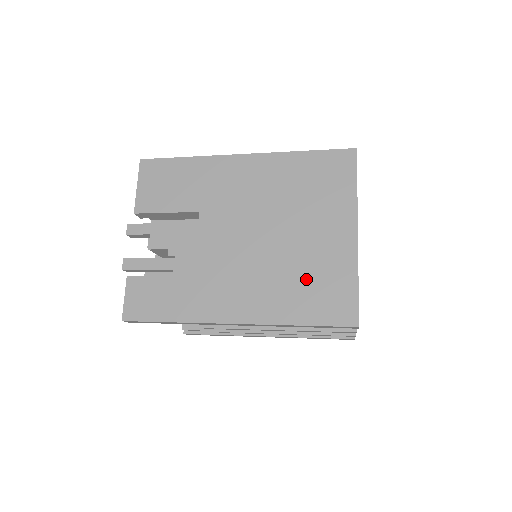
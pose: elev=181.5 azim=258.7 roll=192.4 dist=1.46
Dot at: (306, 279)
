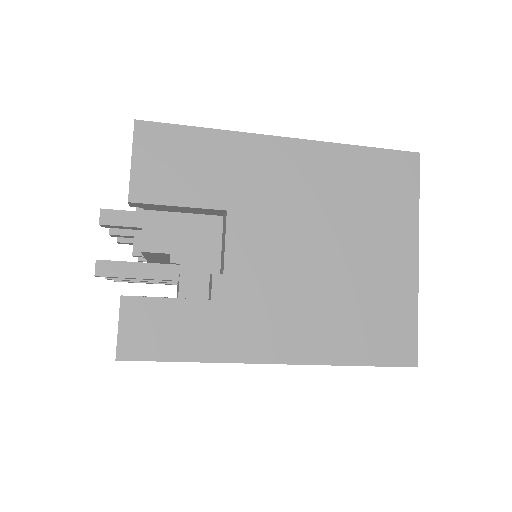
Dot at: (362, 310)
